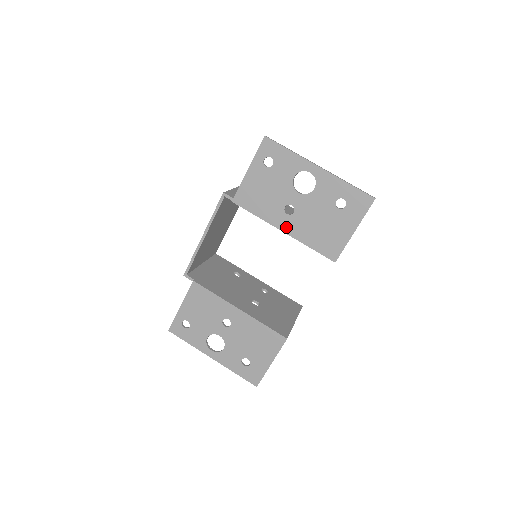
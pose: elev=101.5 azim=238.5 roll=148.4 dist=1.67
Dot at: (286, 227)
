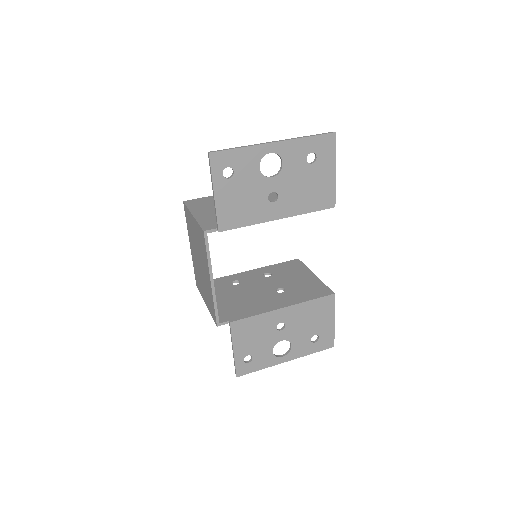
Dot at: (279, 213)
